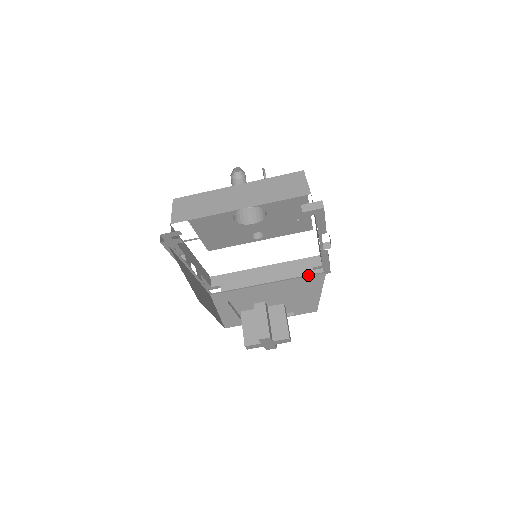
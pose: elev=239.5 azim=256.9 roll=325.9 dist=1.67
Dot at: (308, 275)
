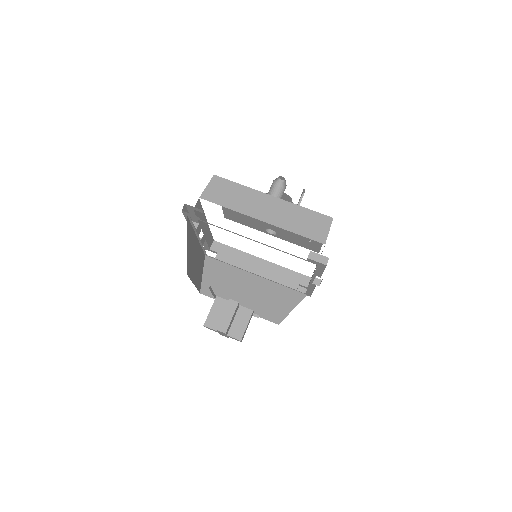
Dot at: (292, 288)
